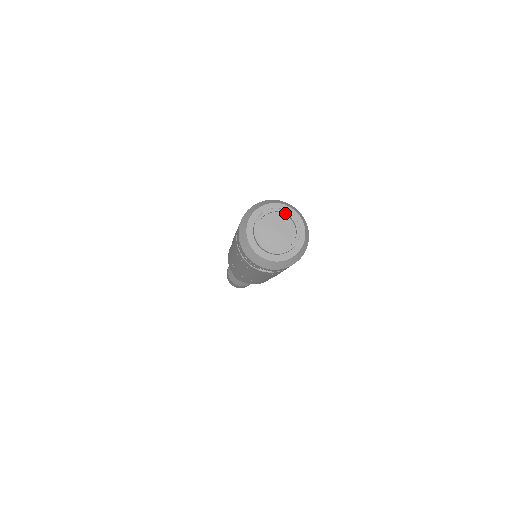
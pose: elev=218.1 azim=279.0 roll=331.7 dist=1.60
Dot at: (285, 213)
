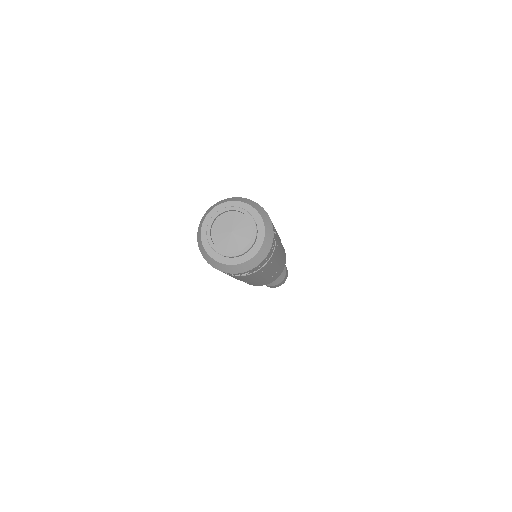
Dot at: (235, 210)
